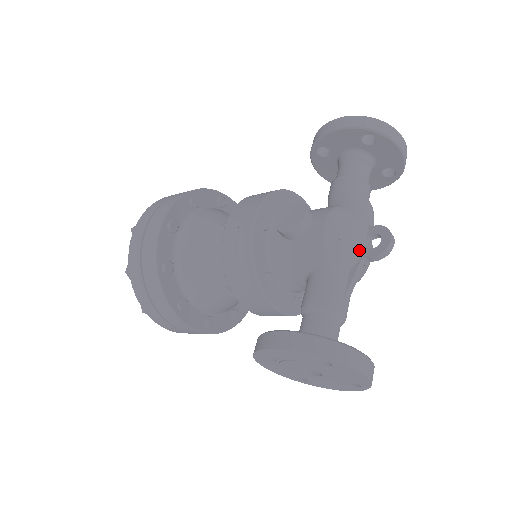
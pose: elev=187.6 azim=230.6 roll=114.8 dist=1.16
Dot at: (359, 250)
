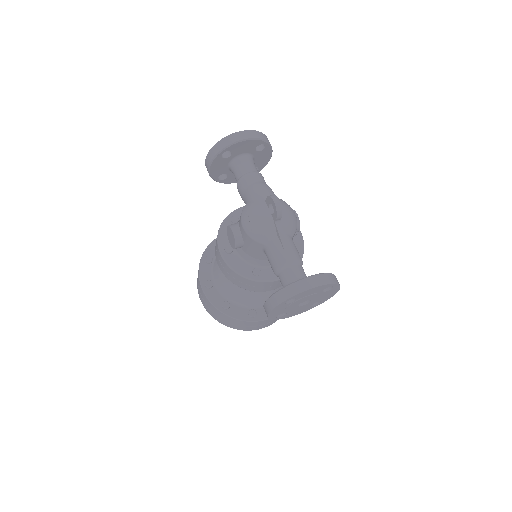
Dot at: (270, 221)
